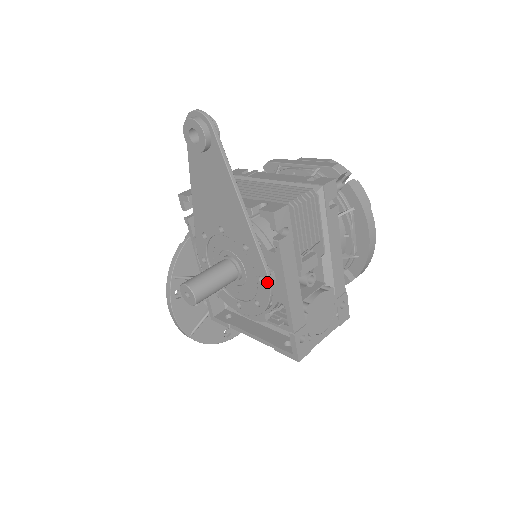
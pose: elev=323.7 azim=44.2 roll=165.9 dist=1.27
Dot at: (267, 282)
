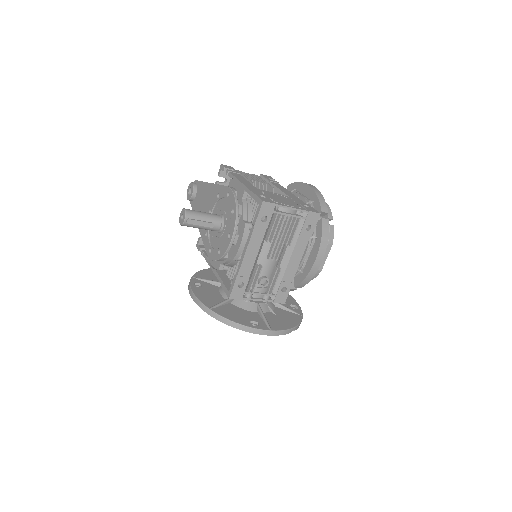
Dot at: (229, 190)
